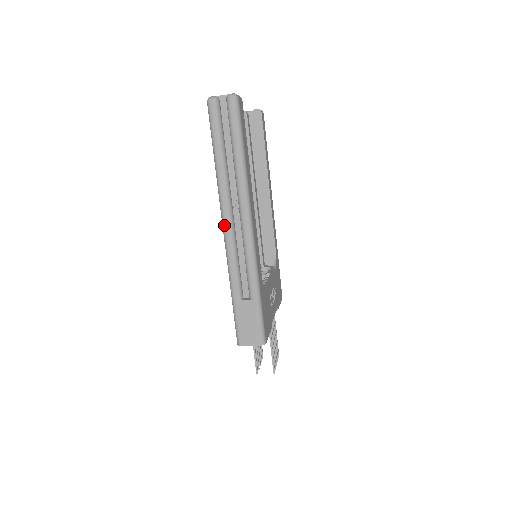
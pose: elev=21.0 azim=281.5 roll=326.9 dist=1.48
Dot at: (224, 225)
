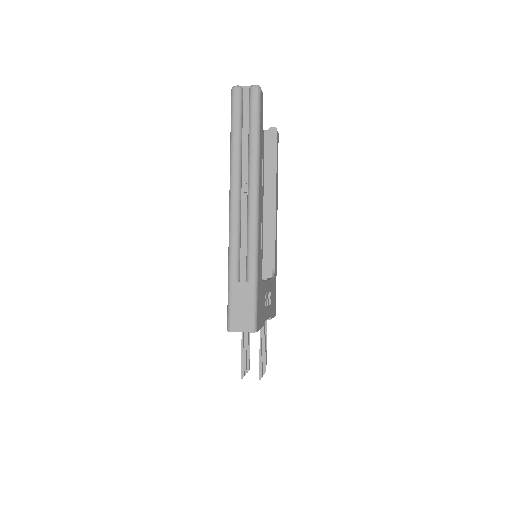
Dot at: (231, 204)
